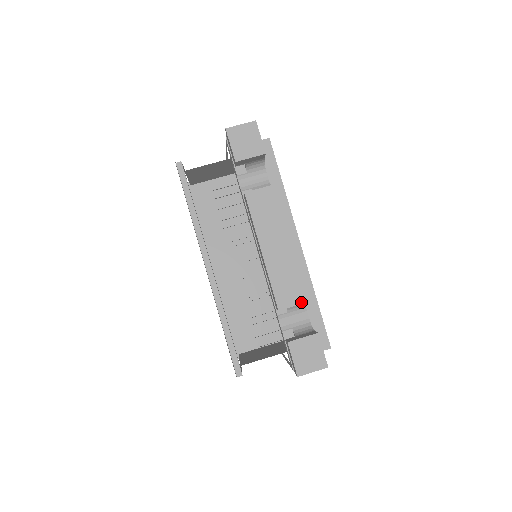
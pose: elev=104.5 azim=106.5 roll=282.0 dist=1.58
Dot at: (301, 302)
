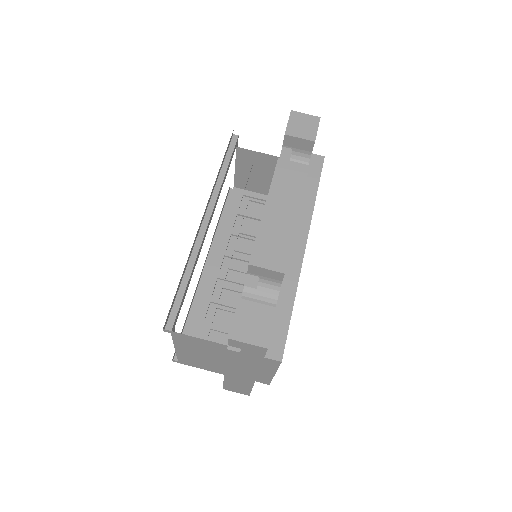
Dot at: (276, 269)
